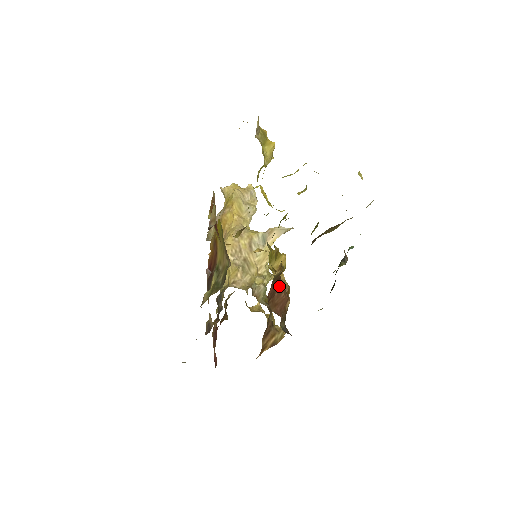
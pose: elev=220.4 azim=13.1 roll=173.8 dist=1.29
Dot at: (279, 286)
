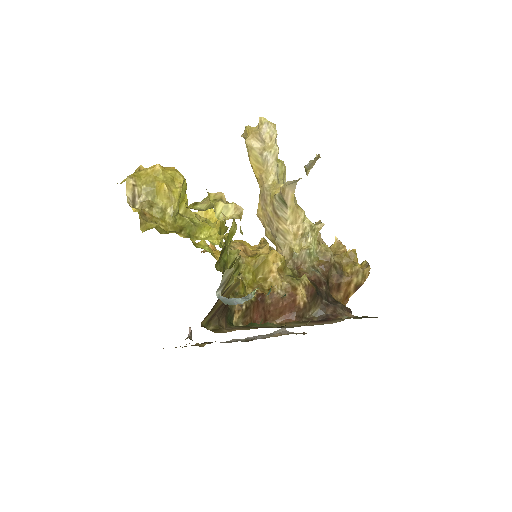
Dot at: (270, 299)
